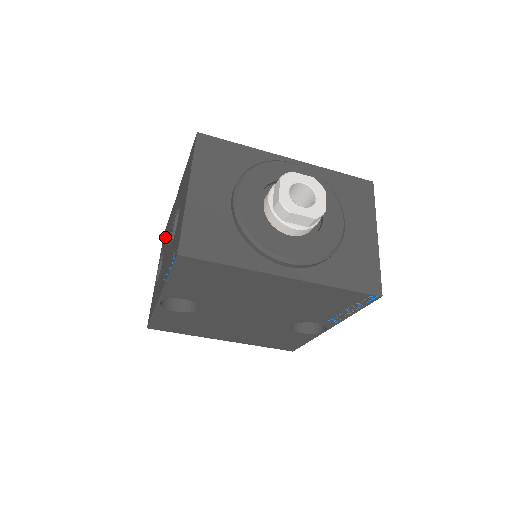
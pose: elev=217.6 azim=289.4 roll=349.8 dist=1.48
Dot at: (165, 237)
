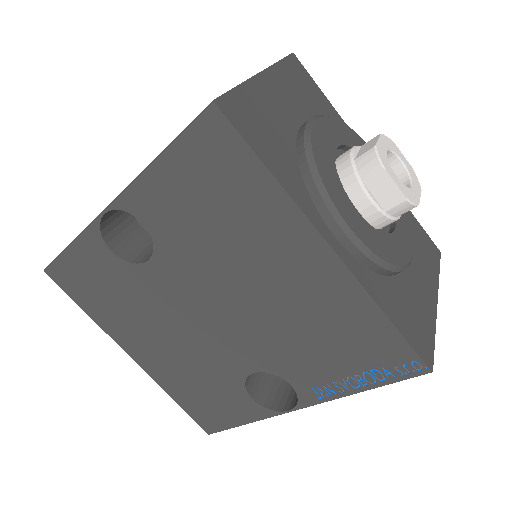
Dot at: occluded
